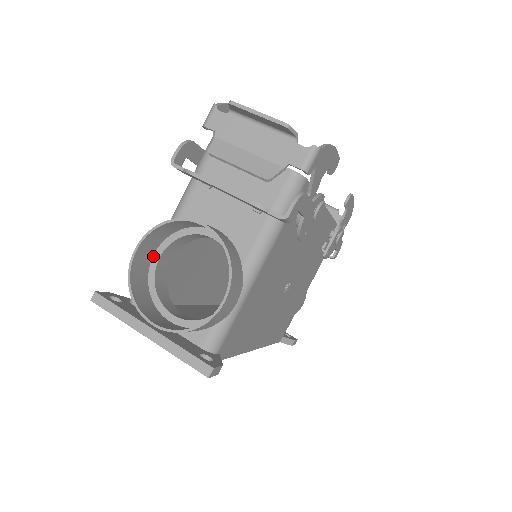
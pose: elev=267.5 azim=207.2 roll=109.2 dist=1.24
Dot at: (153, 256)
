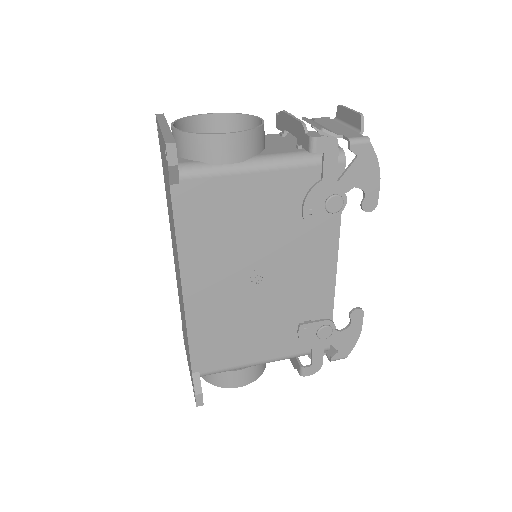
Dot at: occluded
